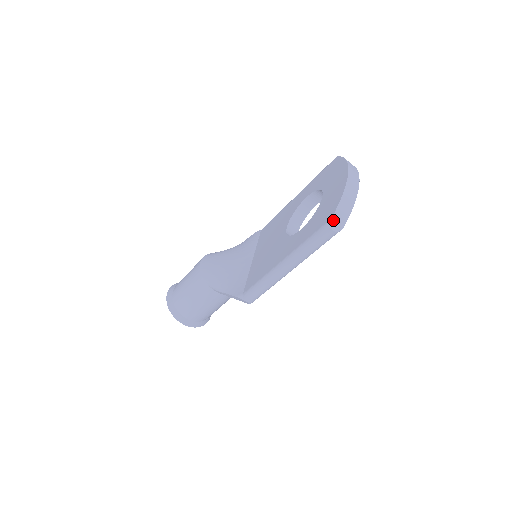
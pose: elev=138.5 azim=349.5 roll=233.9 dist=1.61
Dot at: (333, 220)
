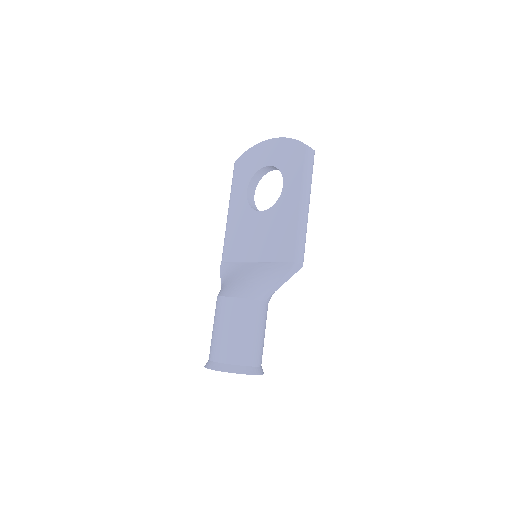
Dot at: (307, 145)
